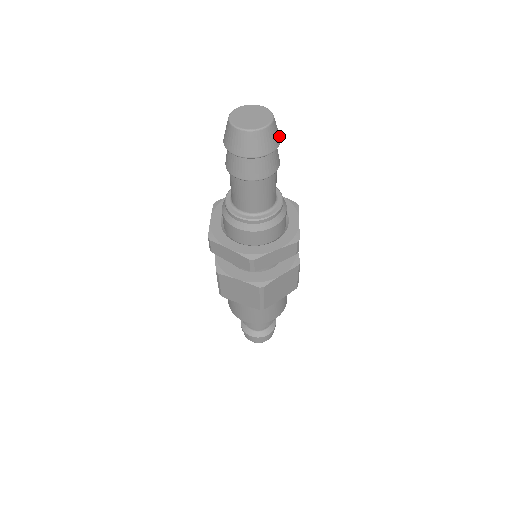
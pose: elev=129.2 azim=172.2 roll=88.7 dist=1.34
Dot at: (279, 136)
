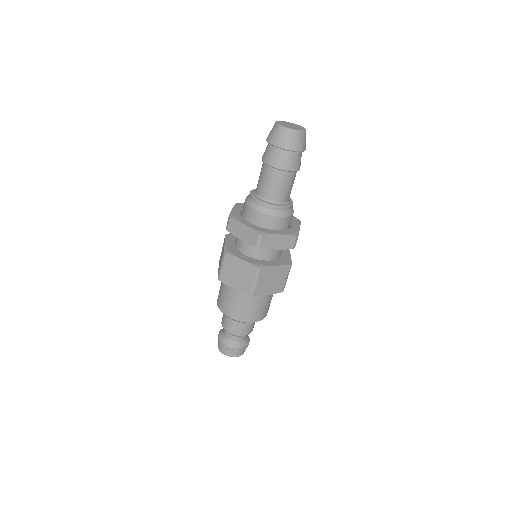
Dot at: occluded
